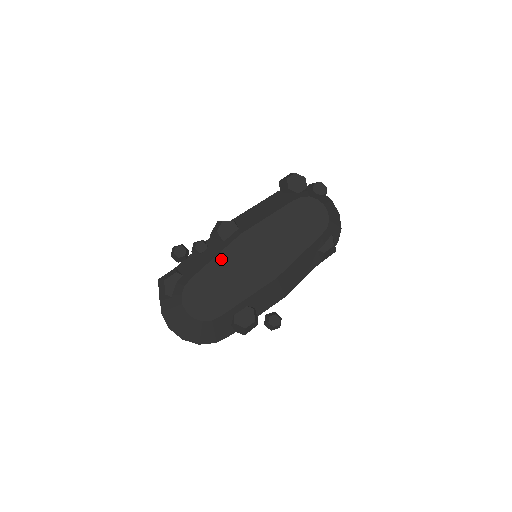
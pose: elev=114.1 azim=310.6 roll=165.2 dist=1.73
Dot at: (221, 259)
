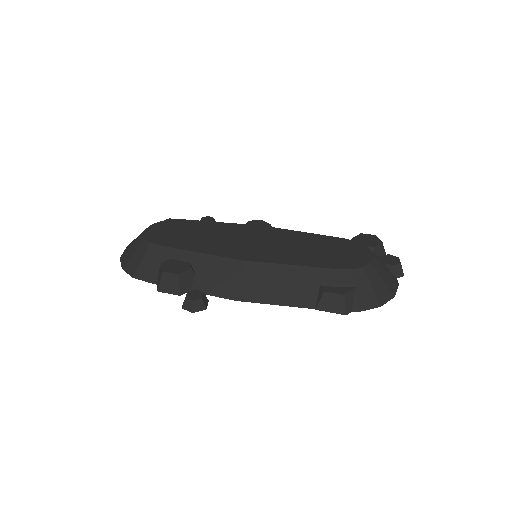
Dot at: (222, 225)
